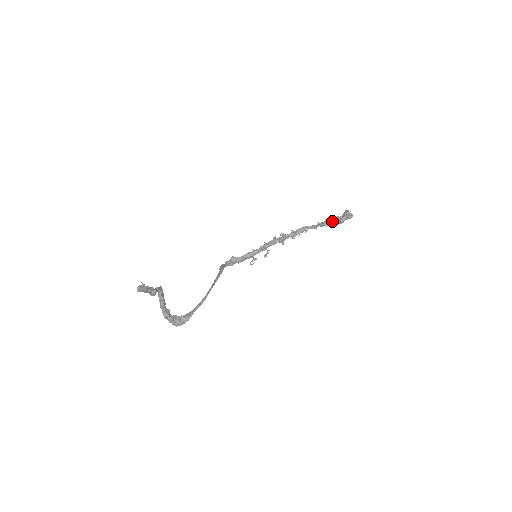
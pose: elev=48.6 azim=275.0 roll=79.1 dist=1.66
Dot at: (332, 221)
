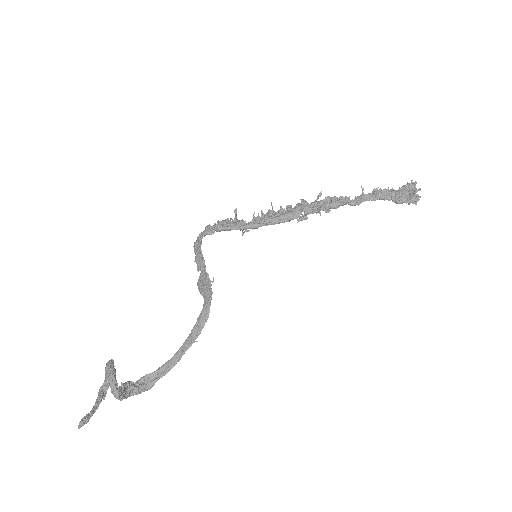
Dot at: (385, 199)
